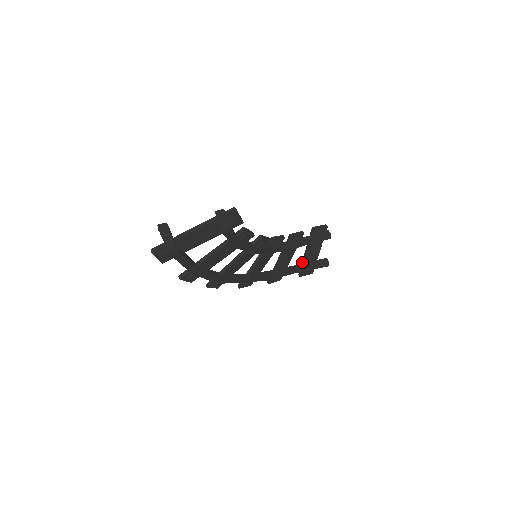
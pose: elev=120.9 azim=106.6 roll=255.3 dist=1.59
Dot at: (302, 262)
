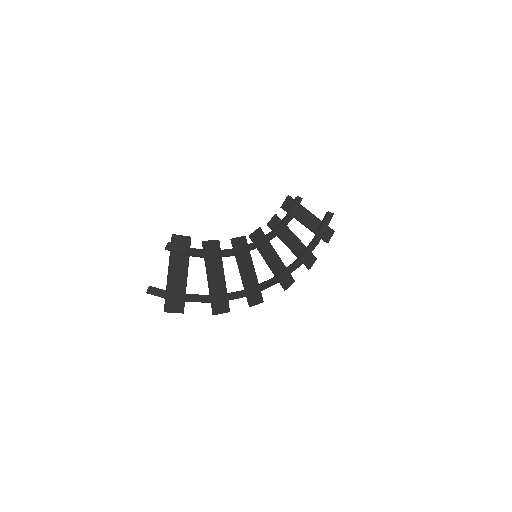
Dot at: occluded
